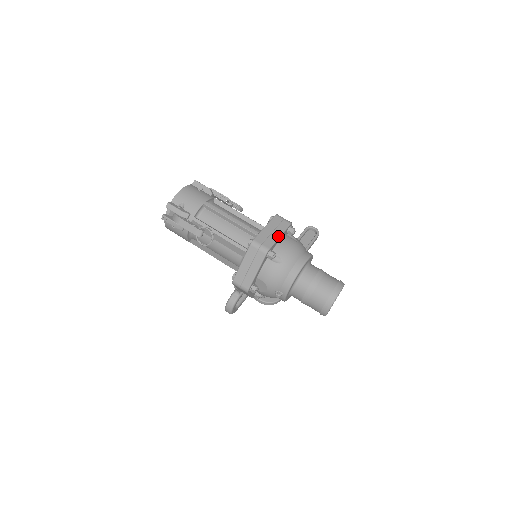
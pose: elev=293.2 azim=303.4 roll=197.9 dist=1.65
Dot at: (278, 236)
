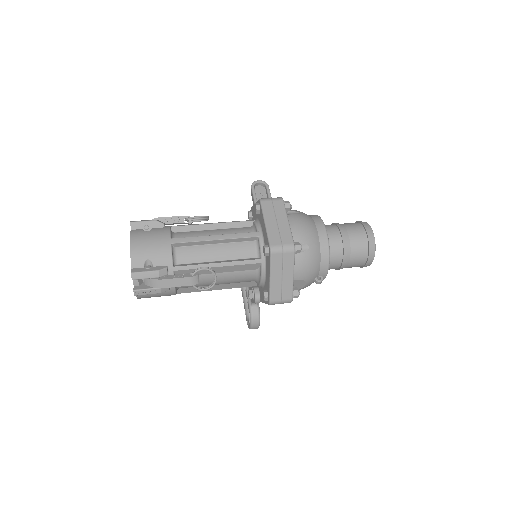
Dot at: (287, 223)
